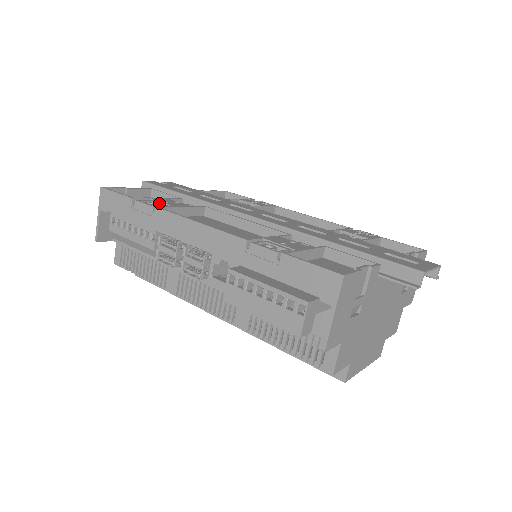
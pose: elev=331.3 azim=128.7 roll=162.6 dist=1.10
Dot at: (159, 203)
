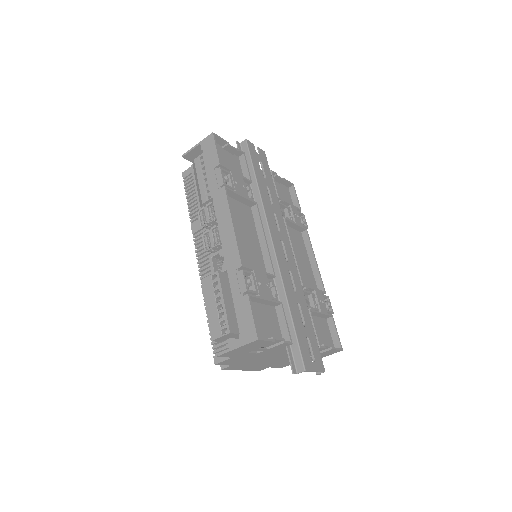
Dot at: (231, 181)
